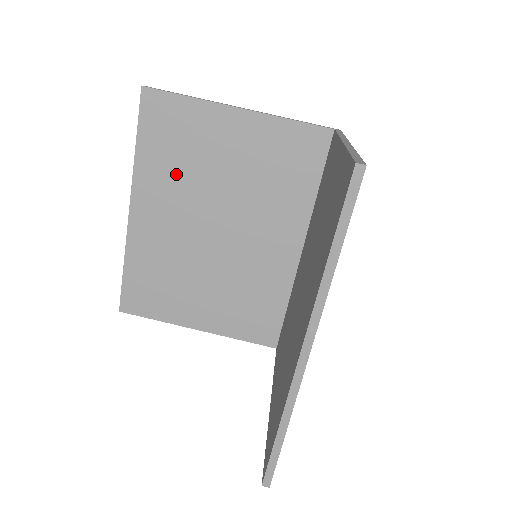
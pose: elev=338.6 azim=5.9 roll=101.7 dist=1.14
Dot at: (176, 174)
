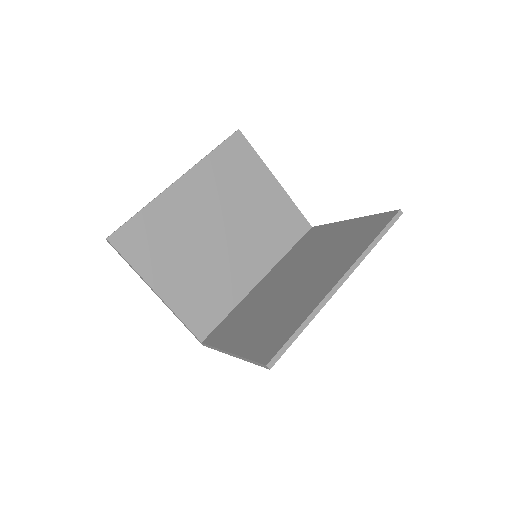
Dot at: (222, 184)
